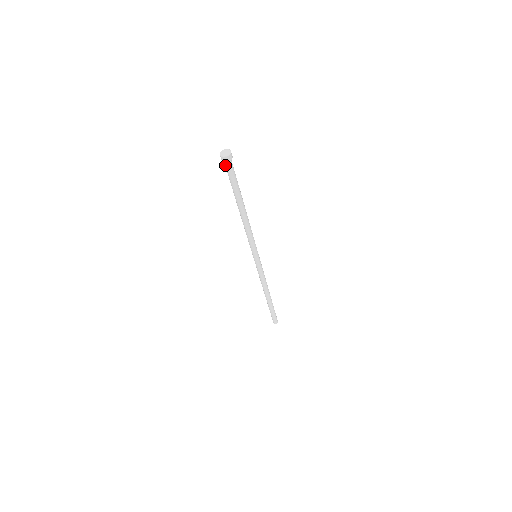
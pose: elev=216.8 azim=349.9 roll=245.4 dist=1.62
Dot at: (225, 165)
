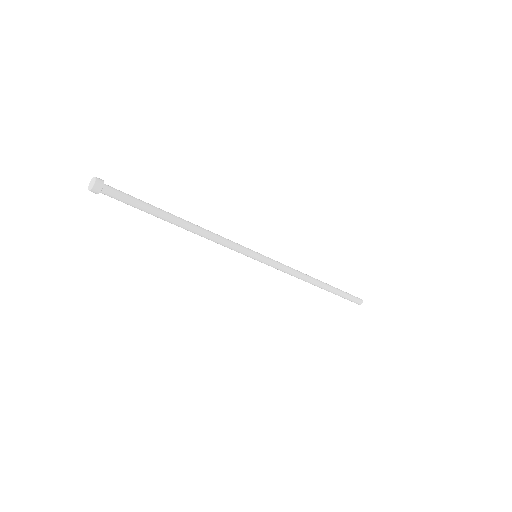
Dot at: (106, 194)
